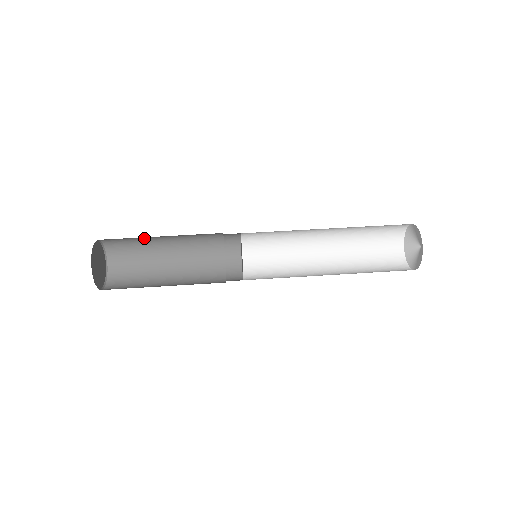
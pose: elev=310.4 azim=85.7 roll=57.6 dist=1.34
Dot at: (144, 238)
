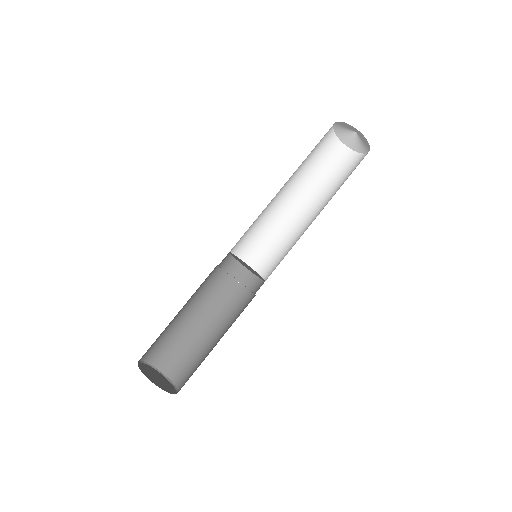
Dot at: (172, 329)
